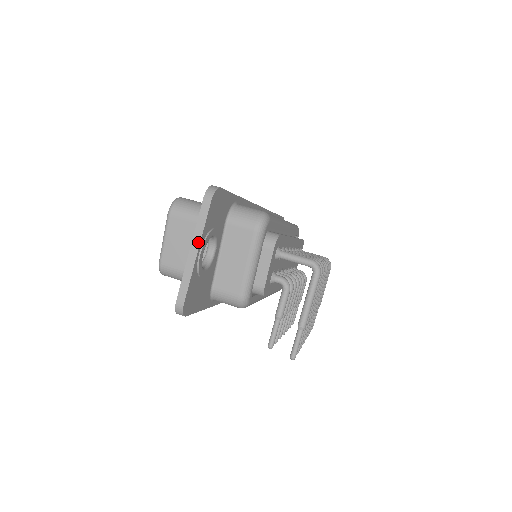
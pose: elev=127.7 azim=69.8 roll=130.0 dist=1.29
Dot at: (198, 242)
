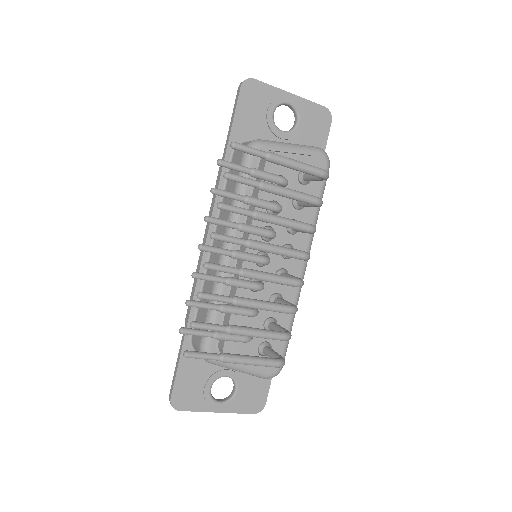
Dot at: (297, 96)
